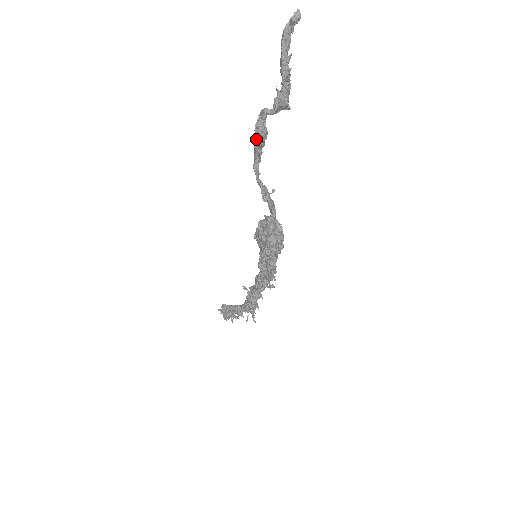
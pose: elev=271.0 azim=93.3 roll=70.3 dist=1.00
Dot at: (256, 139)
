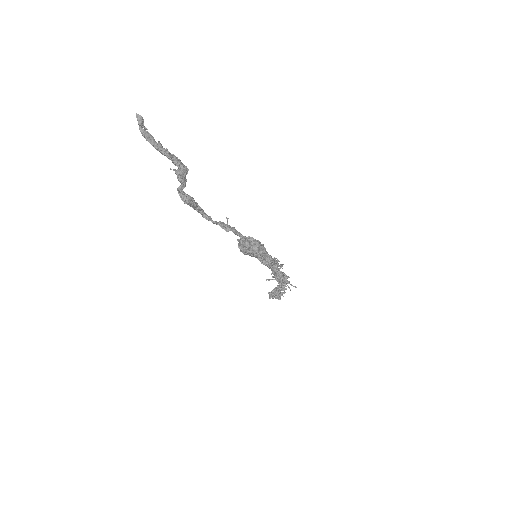
Dot at: (190, 206)
